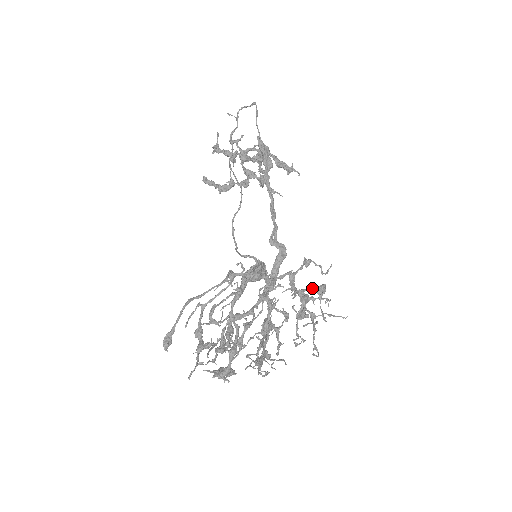
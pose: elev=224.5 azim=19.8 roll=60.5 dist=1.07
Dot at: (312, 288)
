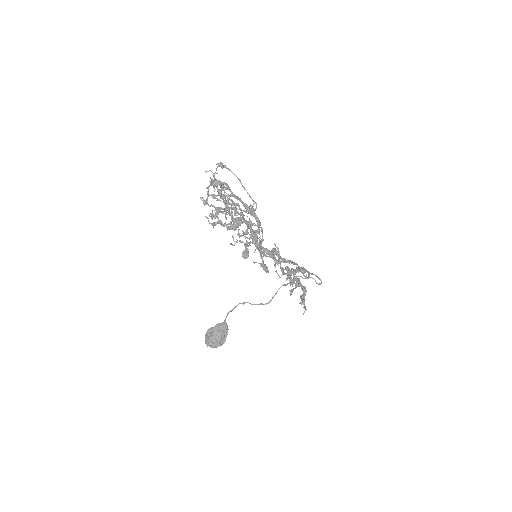
Dot at: (263, 261)
